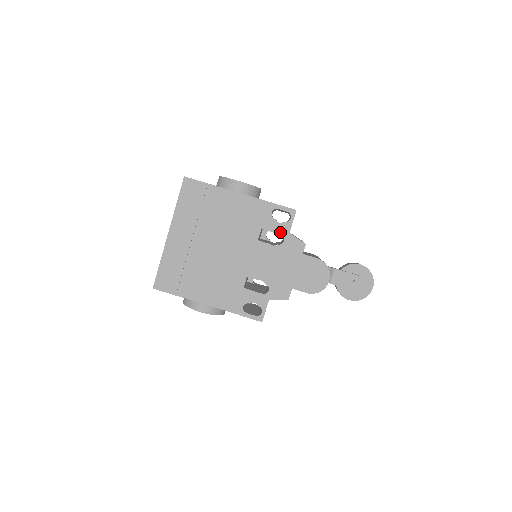
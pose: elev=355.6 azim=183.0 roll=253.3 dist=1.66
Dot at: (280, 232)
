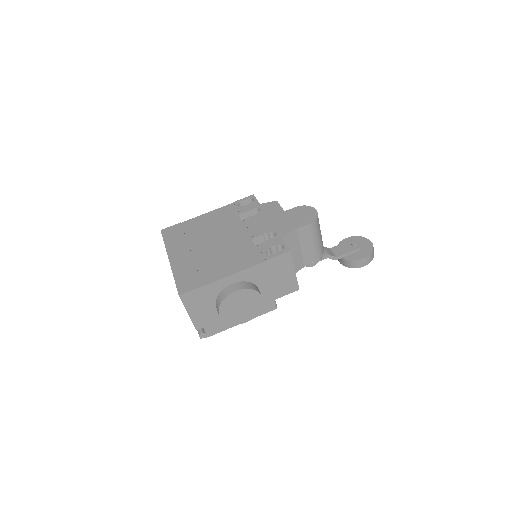
Dot at: (253, 208)
